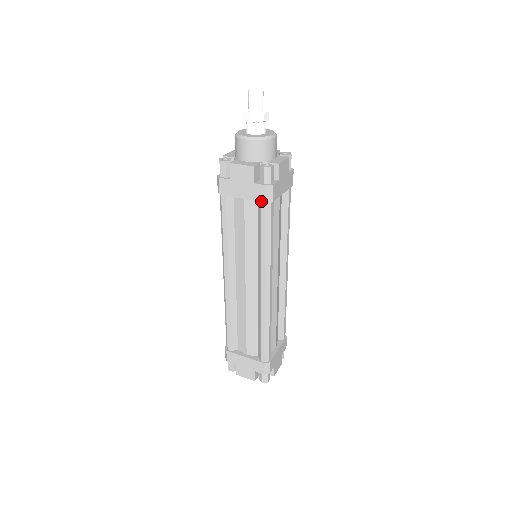
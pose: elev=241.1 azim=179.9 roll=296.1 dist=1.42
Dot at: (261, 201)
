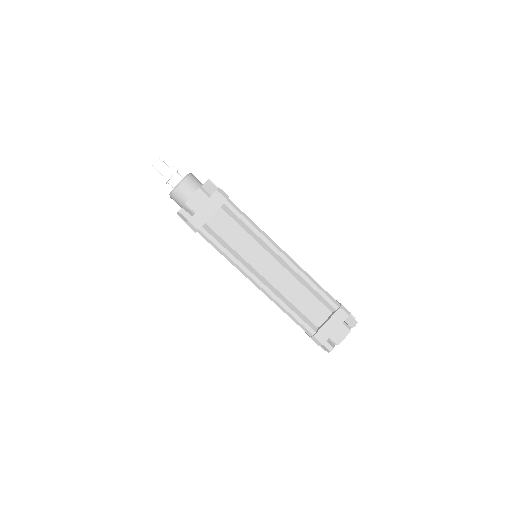
Dot at: (223, 203)
